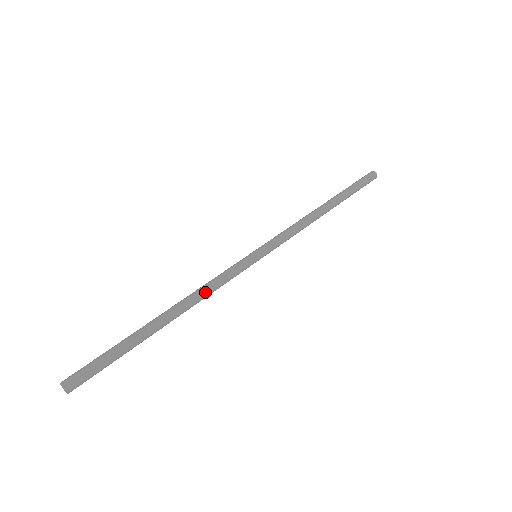
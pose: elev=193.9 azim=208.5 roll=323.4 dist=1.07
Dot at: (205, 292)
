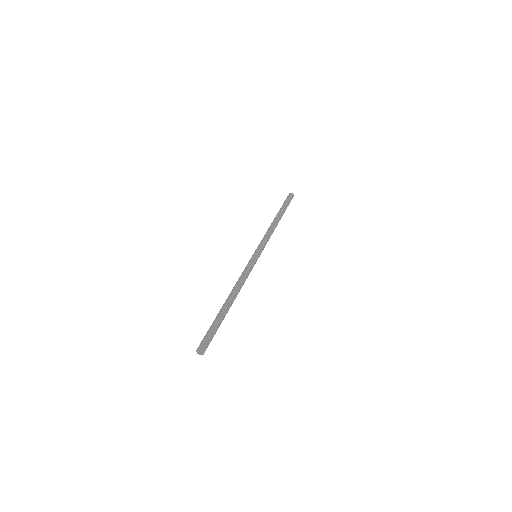
Dot at: (243, 283)
